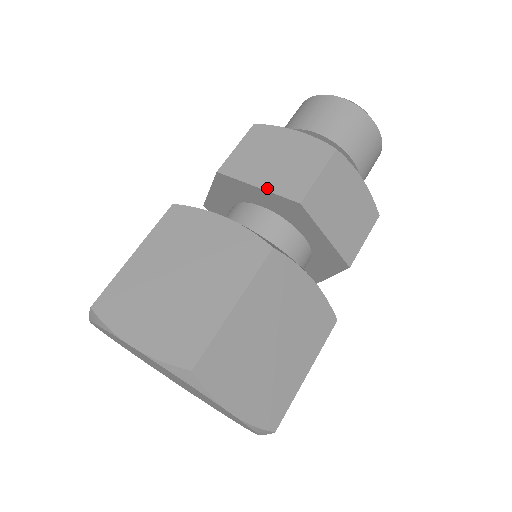
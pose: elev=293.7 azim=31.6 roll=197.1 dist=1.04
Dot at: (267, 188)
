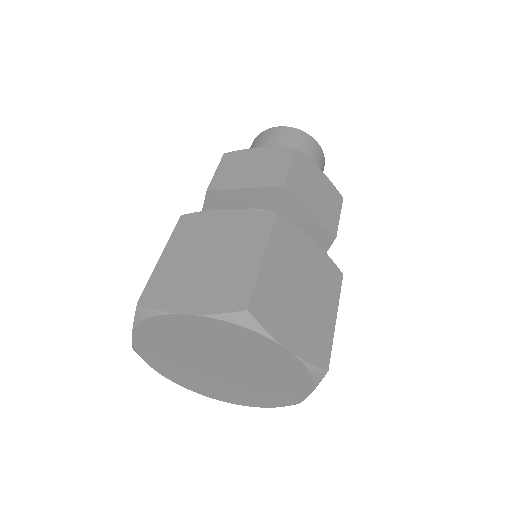
Dot at: (317, 217)
